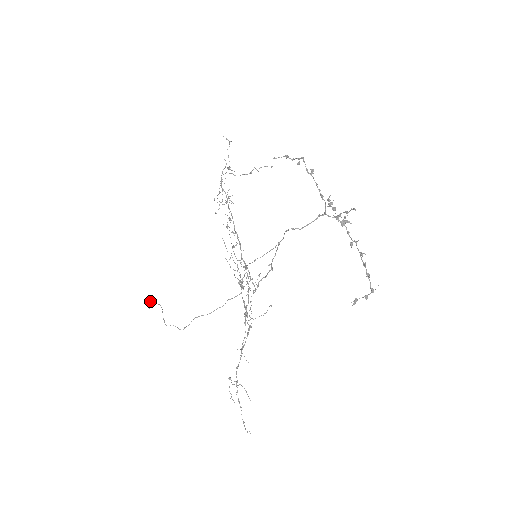
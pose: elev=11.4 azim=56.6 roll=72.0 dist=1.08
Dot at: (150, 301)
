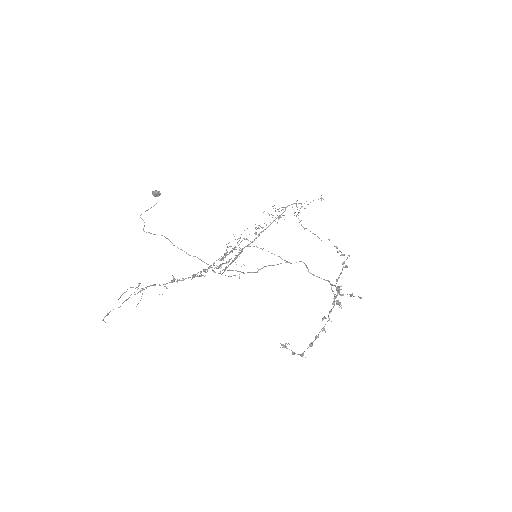
Dot at: occluded
